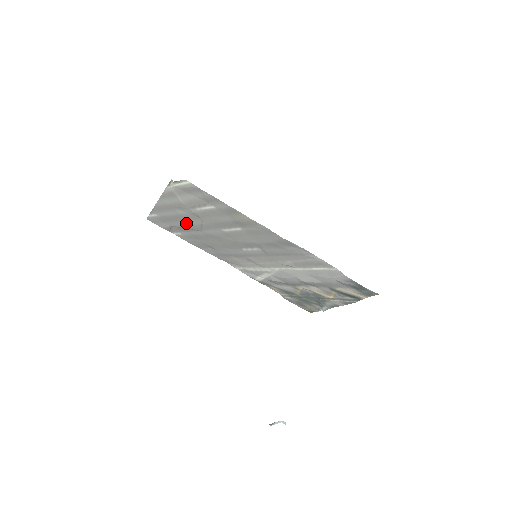
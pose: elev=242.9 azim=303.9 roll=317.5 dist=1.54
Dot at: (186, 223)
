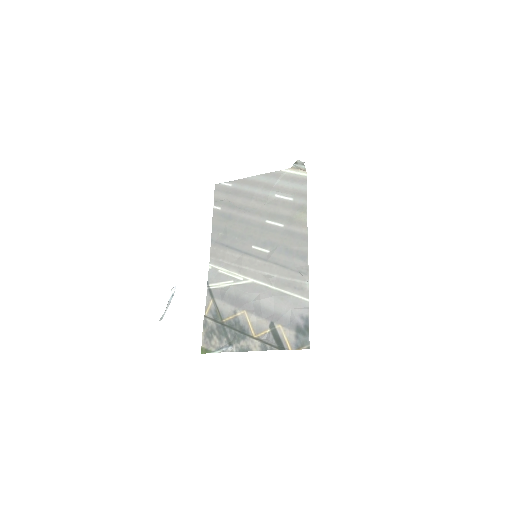
Dot at: (245, 202)
